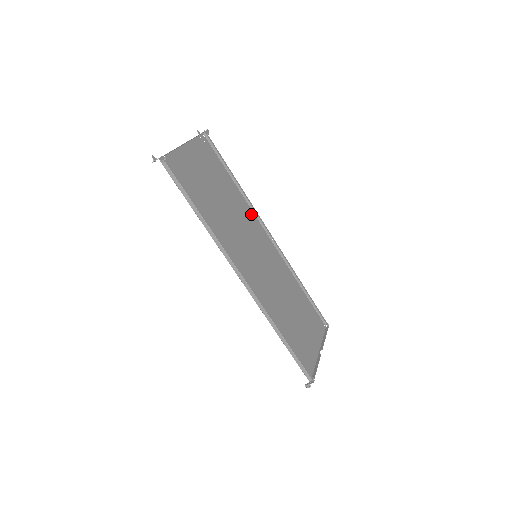
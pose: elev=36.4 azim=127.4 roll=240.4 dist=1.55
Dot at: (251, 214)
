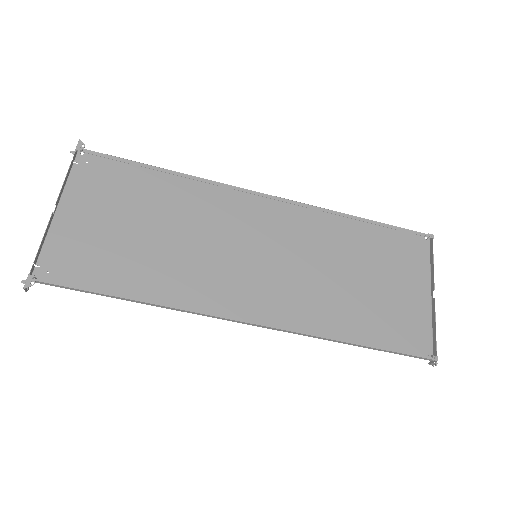
Dot at: (219, 193)
